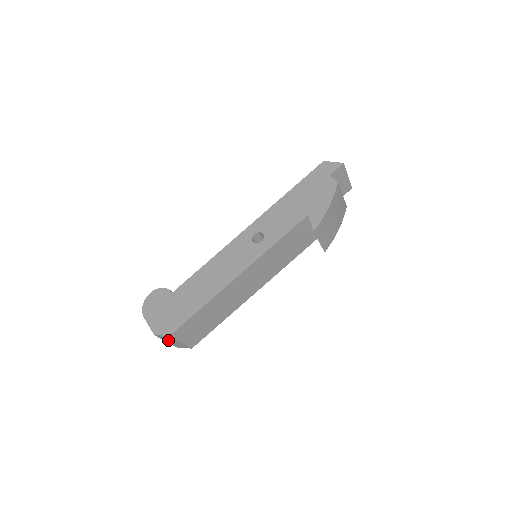
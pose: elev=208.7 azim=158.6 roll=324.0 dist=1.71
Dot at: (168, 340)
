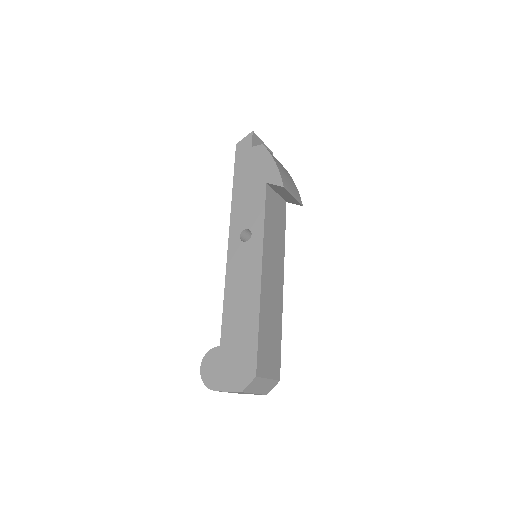
Dot at: (256, 388)
